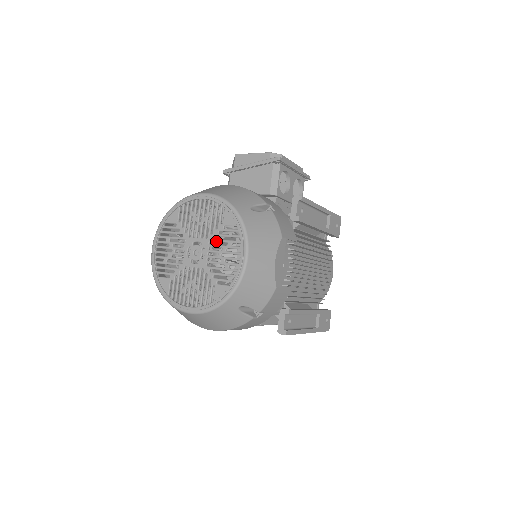
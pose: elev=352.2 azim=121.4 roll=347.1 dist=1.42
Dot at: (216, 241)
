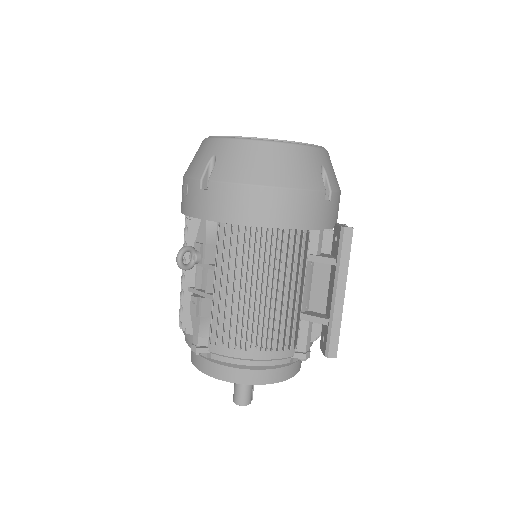
Dot at: occluded
